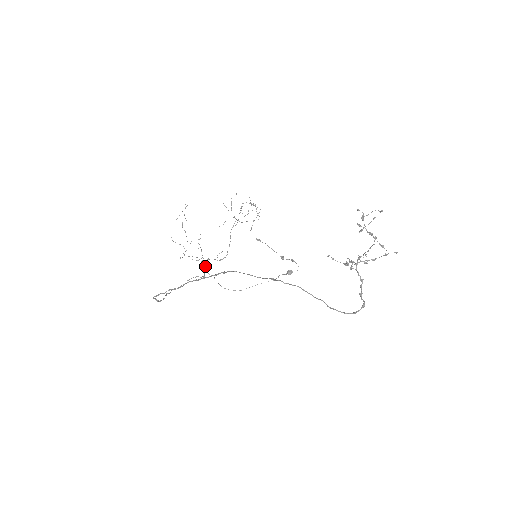
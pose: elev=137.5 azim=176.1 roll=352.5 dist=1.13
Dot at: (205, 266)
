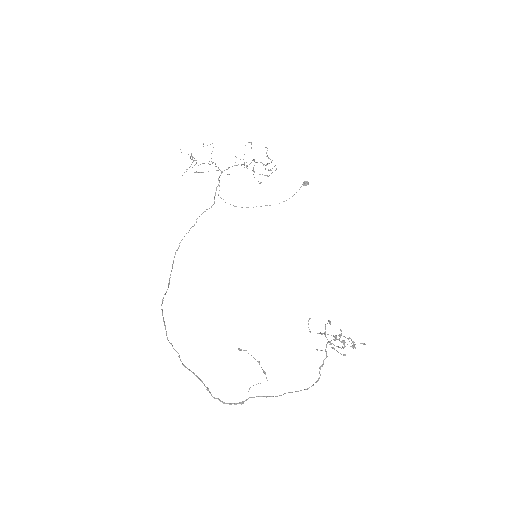
Dot at: (216, 188)
